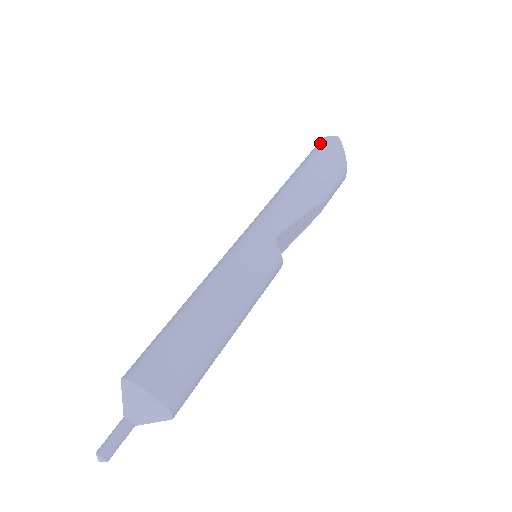
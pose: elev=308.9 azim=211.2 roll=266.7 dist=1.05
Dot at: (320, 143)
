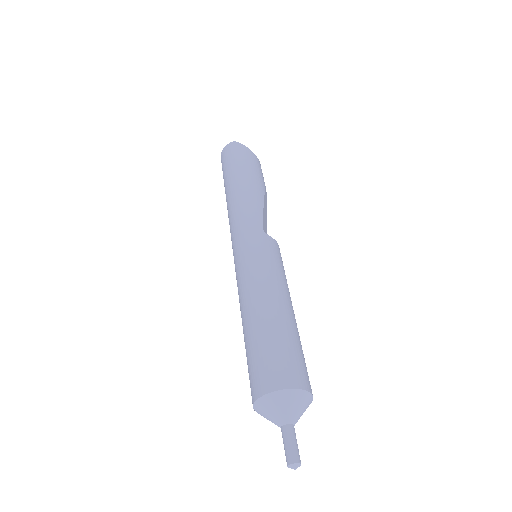
Dot at: (225, 154)
